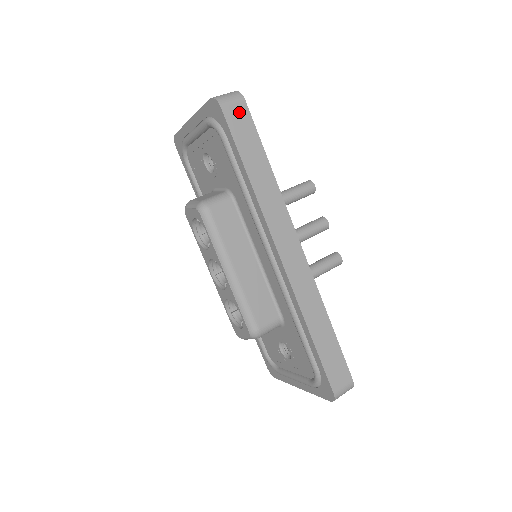
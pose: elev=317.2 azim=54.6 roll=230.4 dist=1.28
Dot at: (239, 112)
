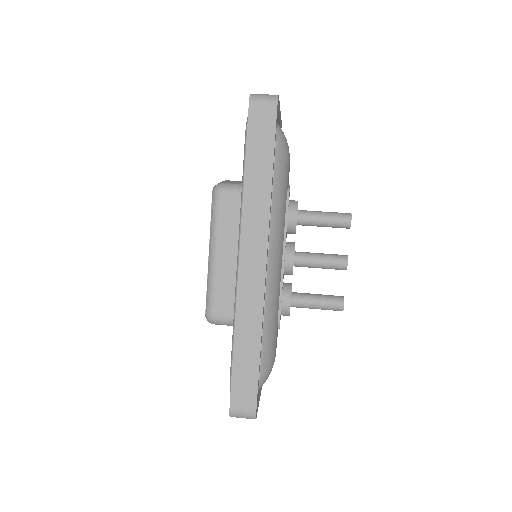
Dot at: (265, 115)
